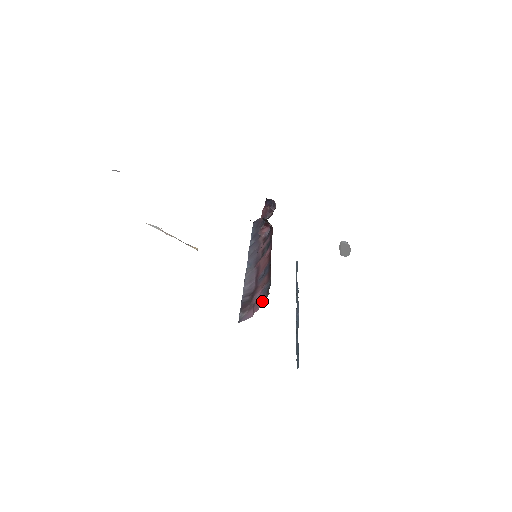
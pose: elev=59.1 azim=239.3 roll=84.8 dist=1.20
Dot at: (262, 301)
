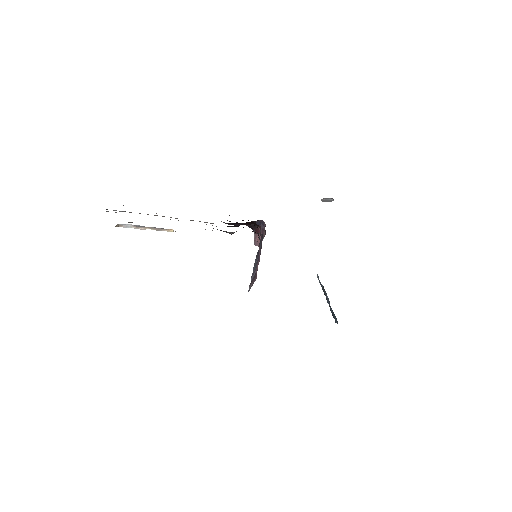
Dot at: occluded
